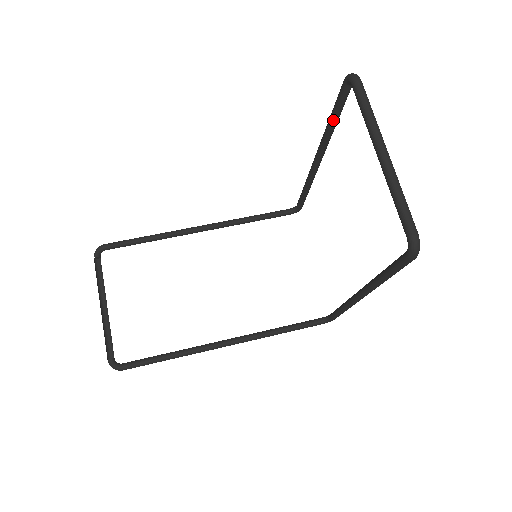
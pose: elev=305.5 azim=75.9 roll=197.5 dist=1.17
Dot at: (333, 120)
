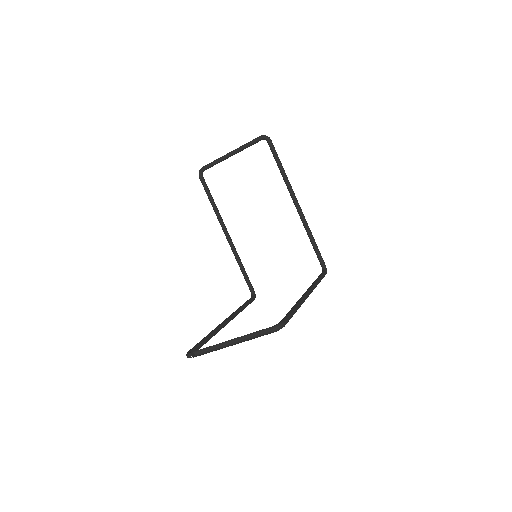
Dot at: (212, 199)
